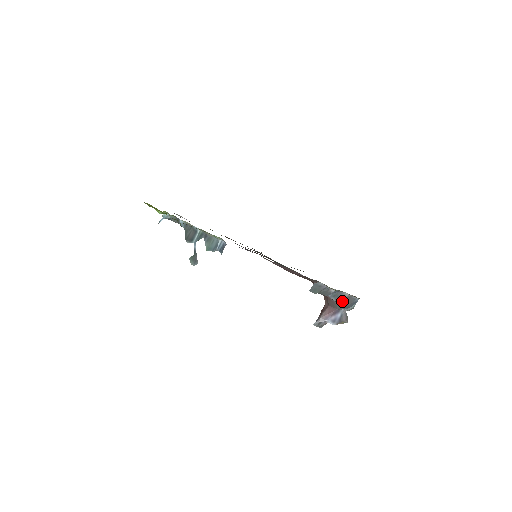
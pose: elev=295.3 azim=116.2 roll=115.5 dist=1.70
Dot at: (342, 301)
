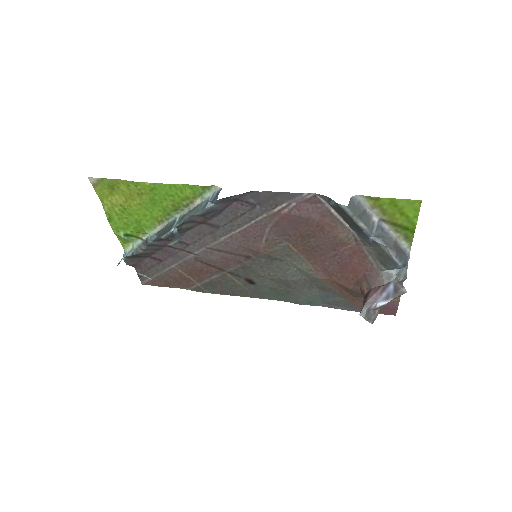
Dot at: (391, 245)
